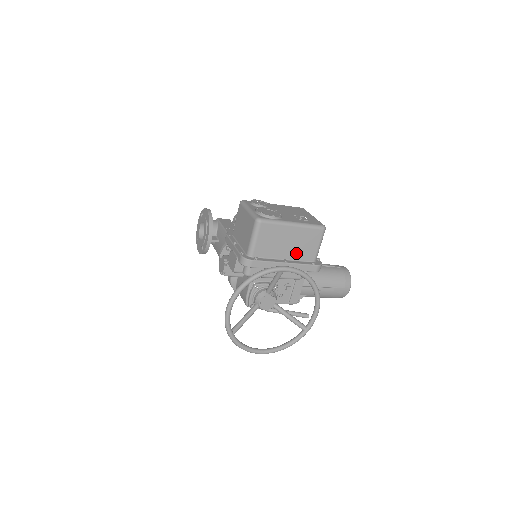
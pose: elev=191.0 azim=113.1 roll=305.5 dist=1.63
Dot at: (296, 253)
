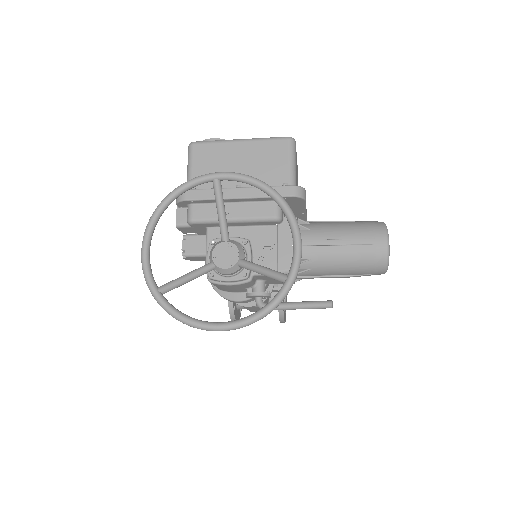
Dot at: occluded
